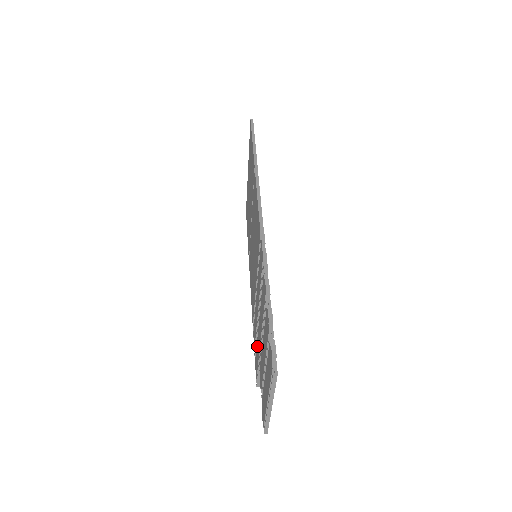
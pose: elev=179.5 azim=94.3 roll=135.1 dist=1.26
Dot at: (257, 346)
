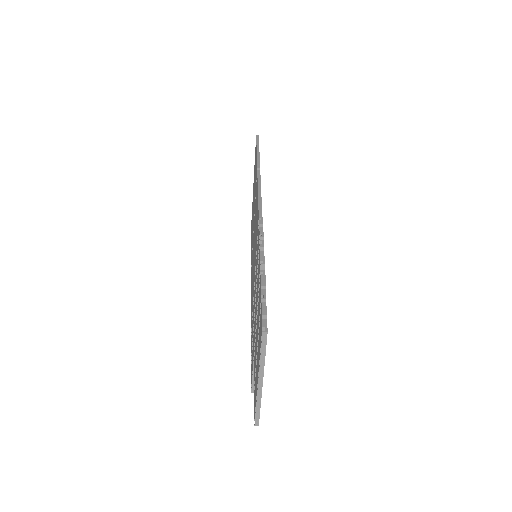
Dot at: (253, 343)
